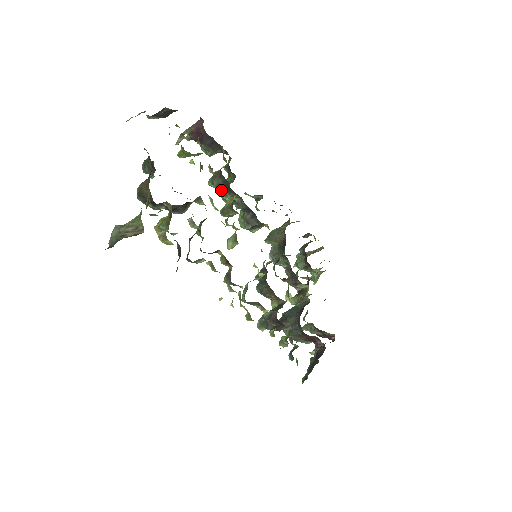
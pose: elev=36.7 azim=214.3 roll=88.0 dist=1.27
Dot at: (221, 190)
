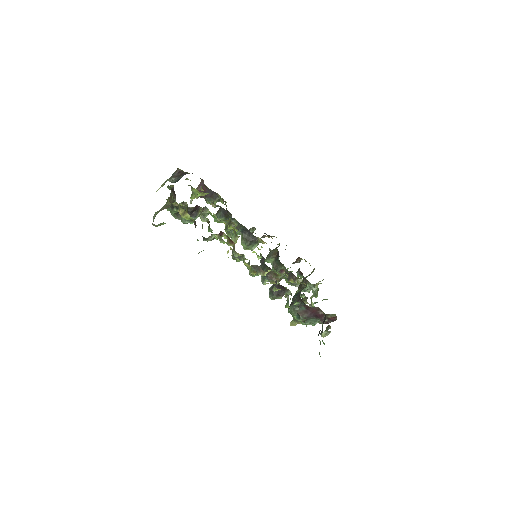
Dot at: (224, 221)
